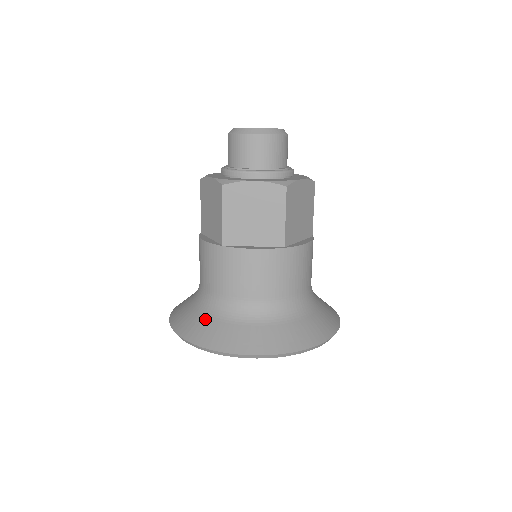
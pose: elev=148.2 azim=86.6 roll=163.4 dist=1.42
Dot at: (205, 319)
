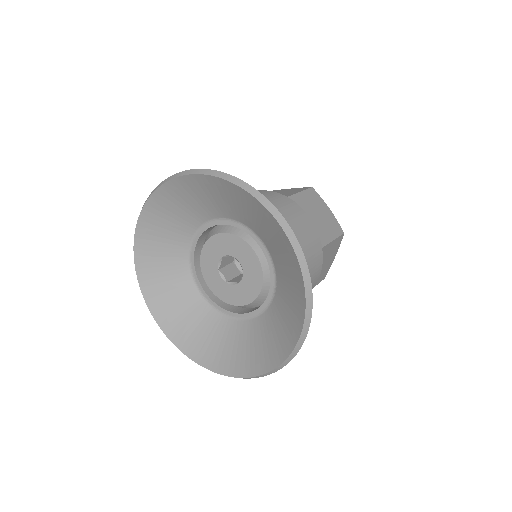
Dot at: occluded
